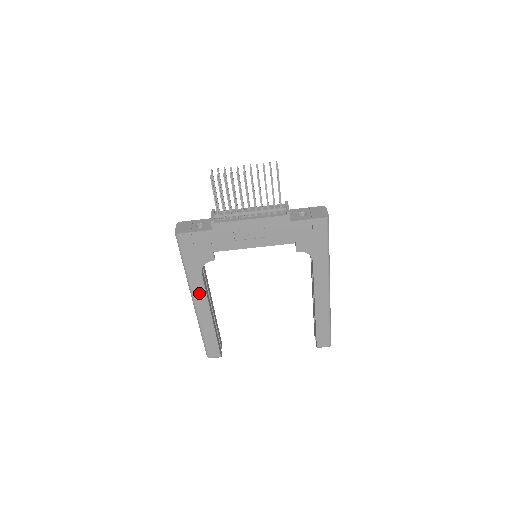
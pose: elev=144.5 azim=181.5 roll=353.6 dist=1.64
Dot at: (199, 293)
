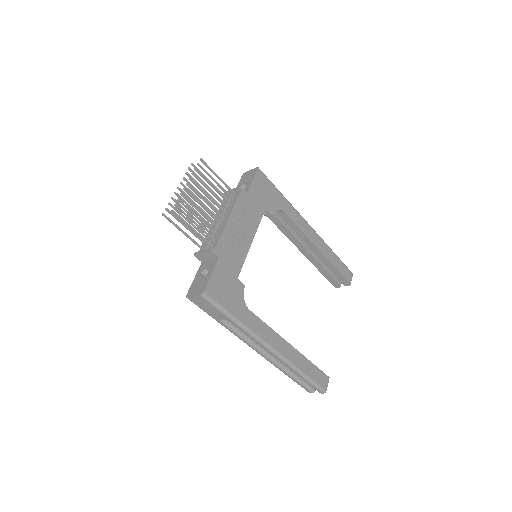
Dot at: (266, 333)
